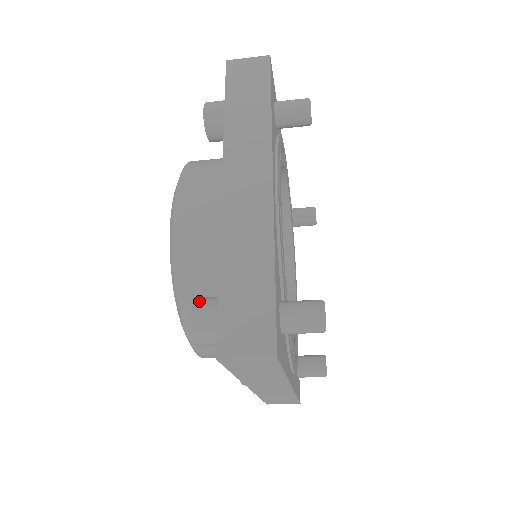
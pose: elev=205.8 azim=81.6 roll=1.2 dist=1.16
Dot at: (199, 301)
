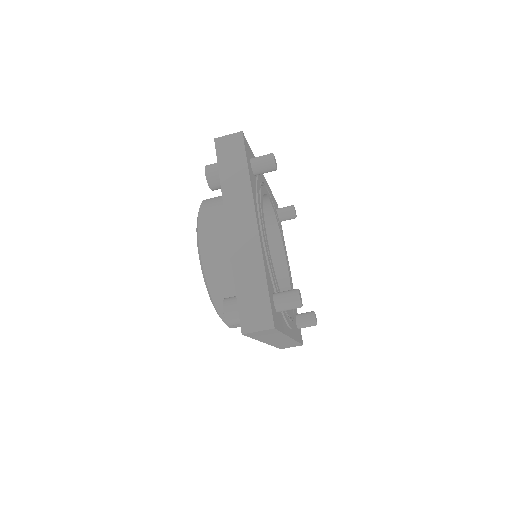
Dot at: (226, 301)
